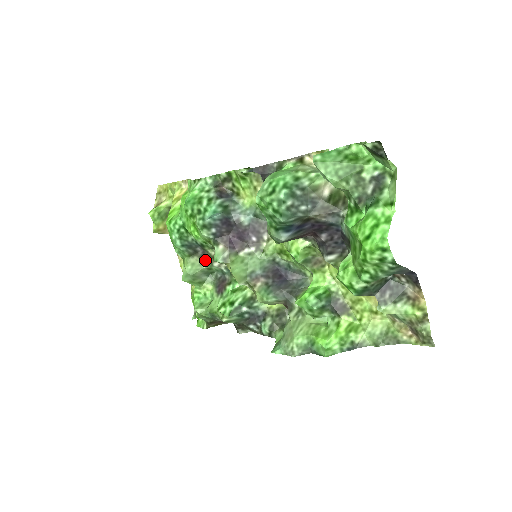
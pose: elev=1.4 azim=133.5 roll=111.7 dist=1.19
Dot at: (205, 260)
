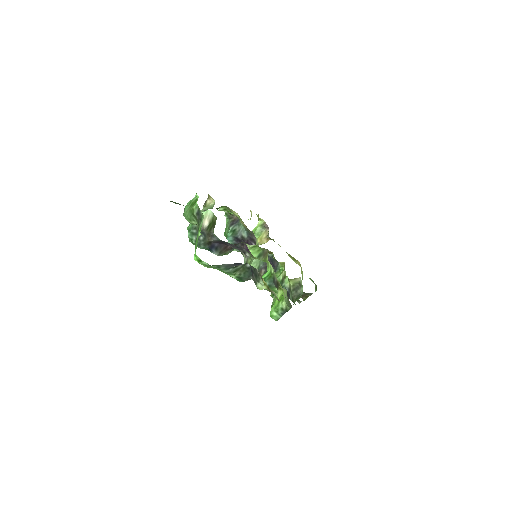
Dot at: occluded
